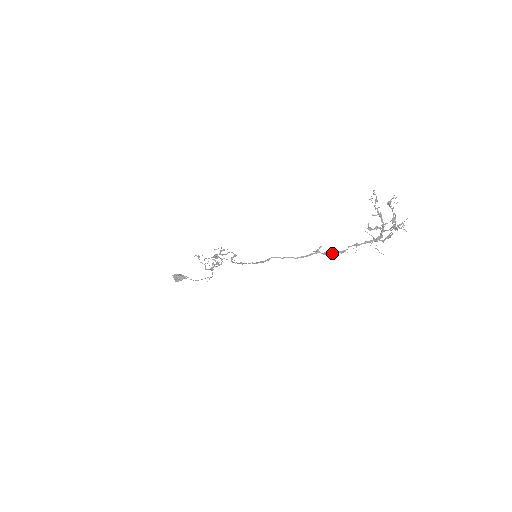
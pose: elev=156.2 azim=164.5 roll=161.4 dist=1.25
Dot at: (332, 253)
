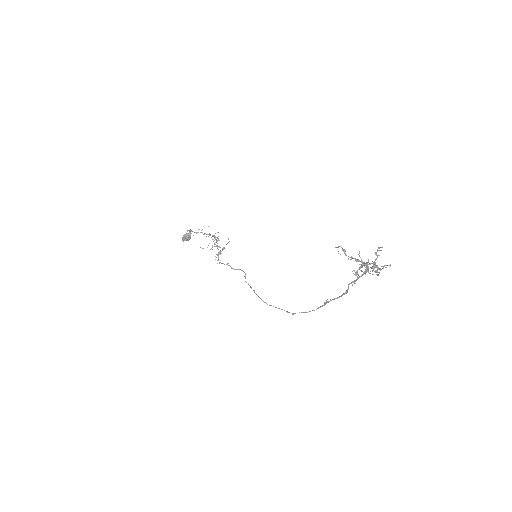
Dot at: (339, 297)
